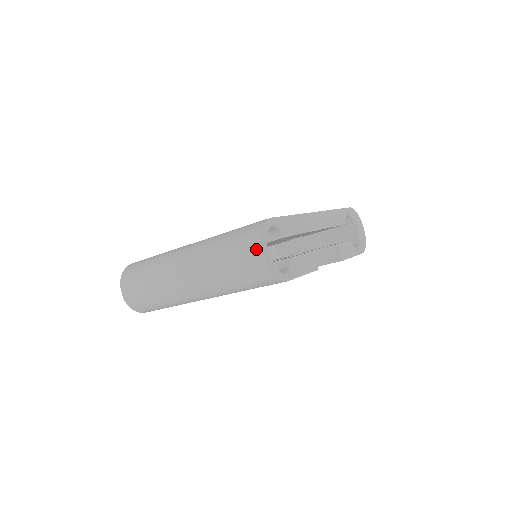
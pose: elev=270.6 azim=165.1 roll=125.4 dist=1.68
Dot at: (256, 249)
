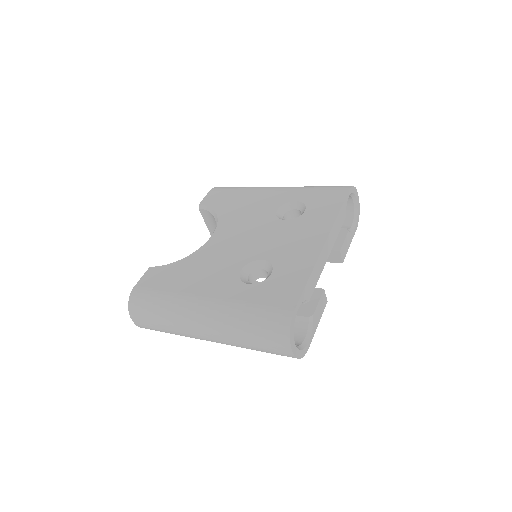
Dot at: (285, 347)
